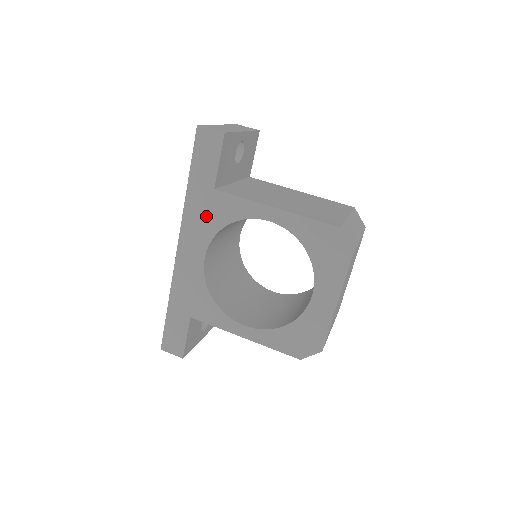
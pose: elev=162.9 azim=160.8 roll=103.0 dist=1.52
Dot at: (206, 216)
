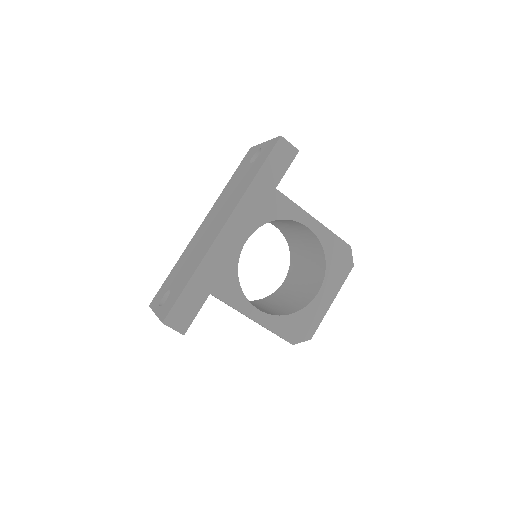
Dot at: (261, 207)
